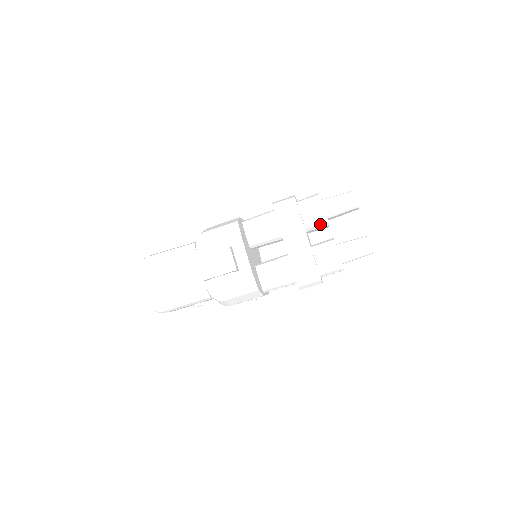
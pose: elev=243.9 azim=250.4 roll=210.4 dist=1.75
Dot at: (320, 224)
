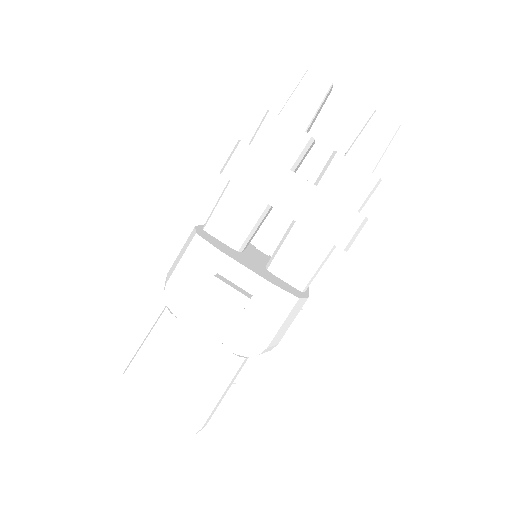
Dot at: (303, 148)
